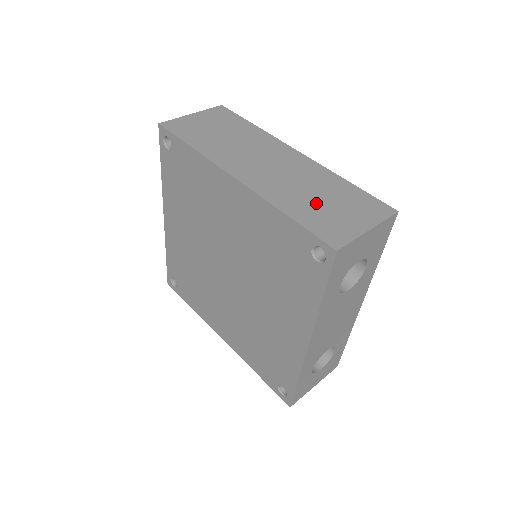
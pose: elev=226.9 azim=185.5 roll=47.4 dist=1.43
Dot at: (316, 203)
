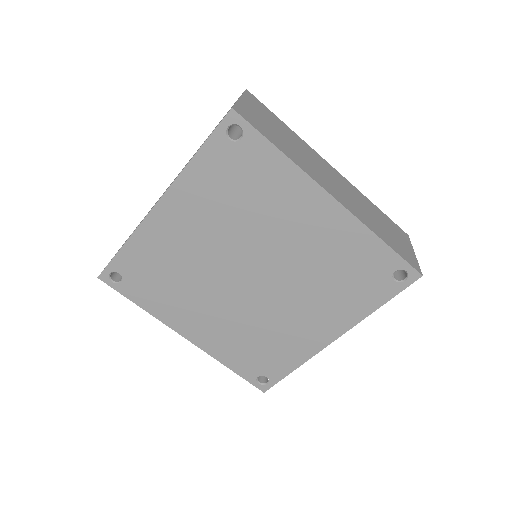
Dot at: (383, 228)
